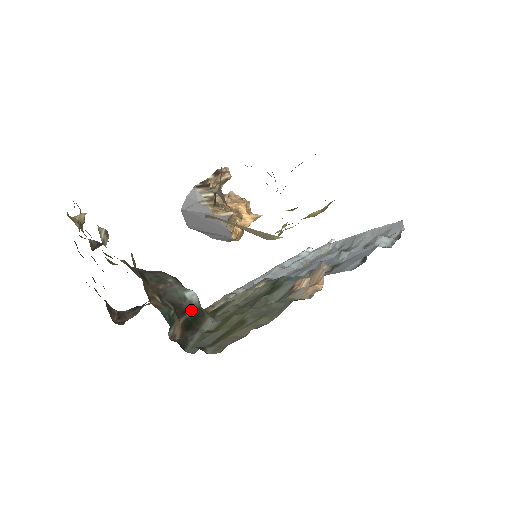
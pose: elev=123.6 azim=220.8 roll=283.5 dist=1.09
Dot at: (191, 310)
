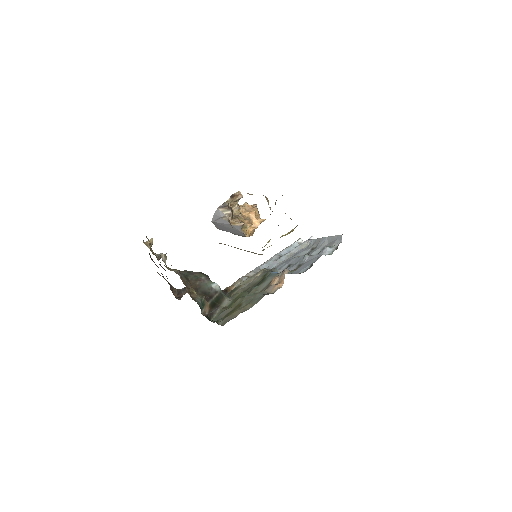
Dot at: (215, 295)
